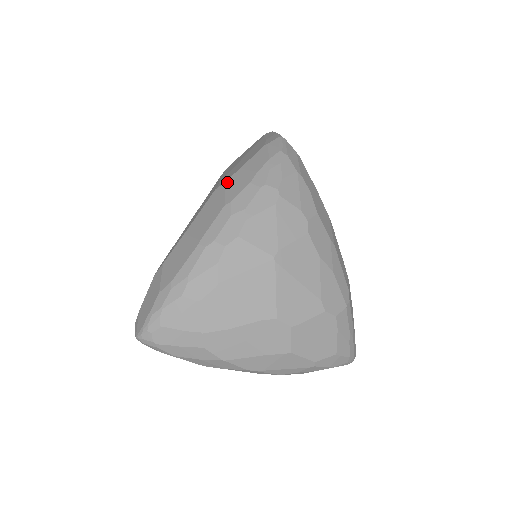
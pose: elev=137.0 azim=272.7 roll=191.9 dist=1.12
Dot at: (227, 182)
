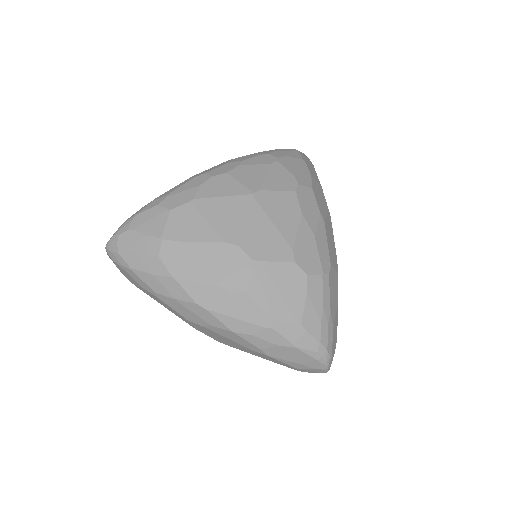
Dot at: occluded
